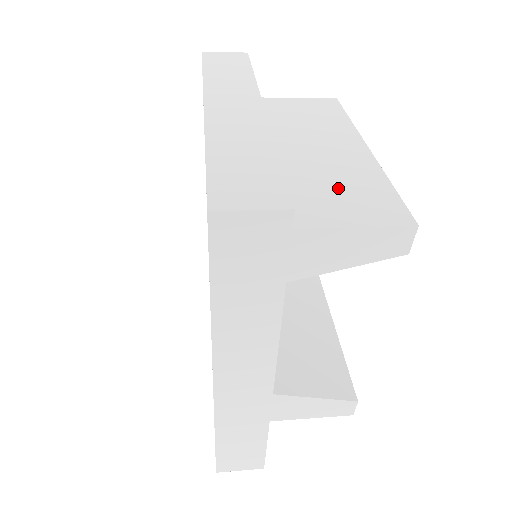
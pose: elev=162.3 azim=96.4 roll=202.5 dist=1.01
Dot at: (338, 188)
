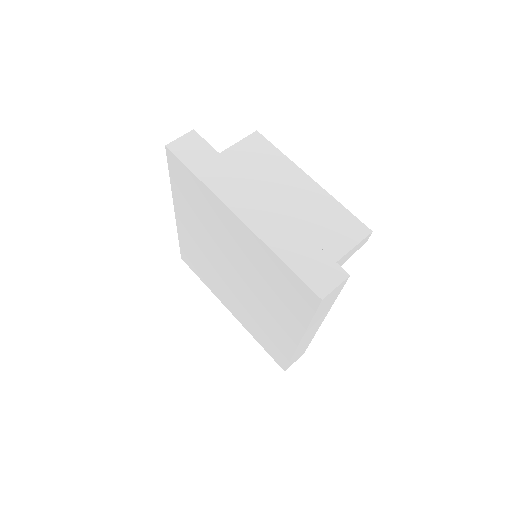
Dot at: (324, 225)
